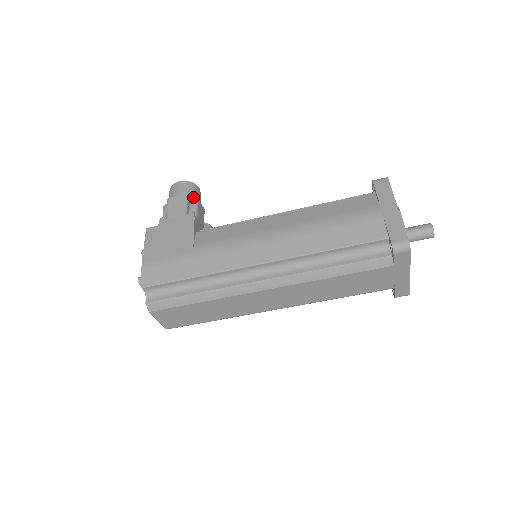
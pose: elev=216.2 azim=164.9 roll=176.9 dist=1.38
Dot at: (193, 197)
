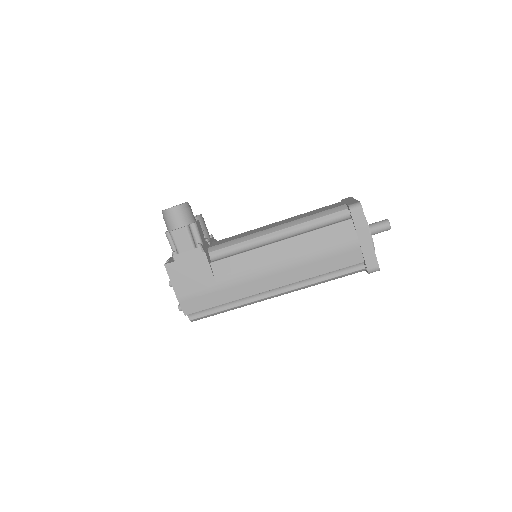
Dot at: (190, 222)
